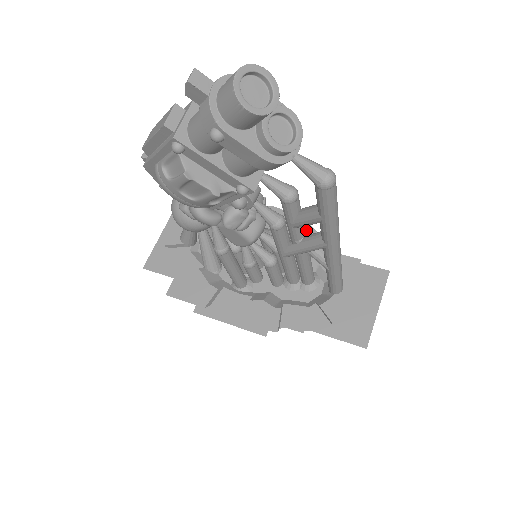
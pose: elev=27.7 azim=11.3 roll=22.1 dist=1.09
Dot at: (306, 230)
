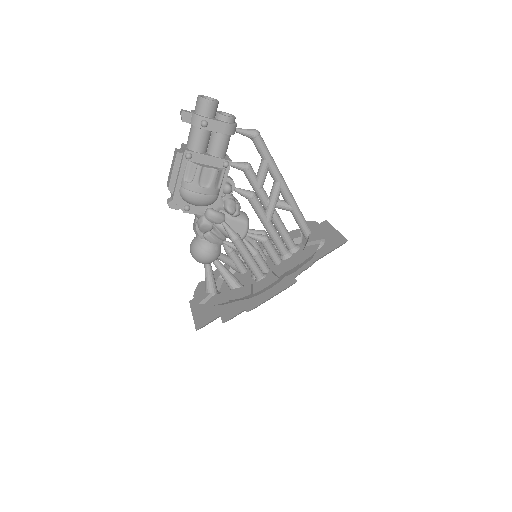
Dot at: occluded
